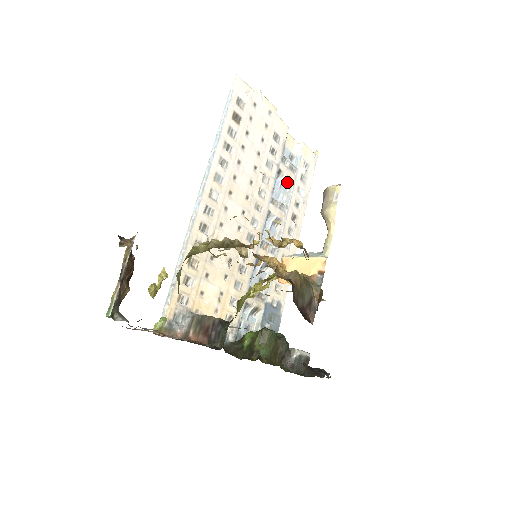
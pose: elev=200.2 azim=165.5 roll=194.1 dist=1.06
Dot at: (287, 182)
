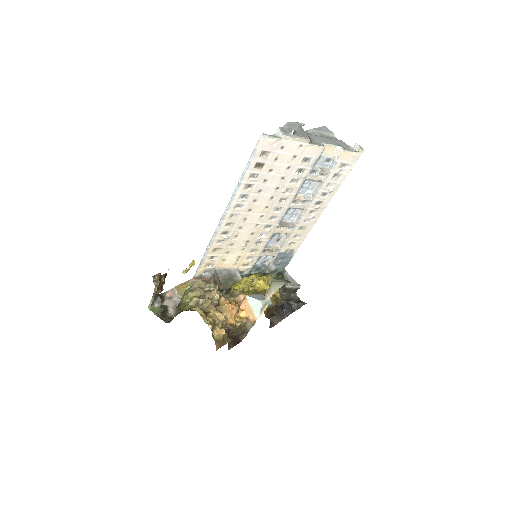
Dot at: (317, 181)
